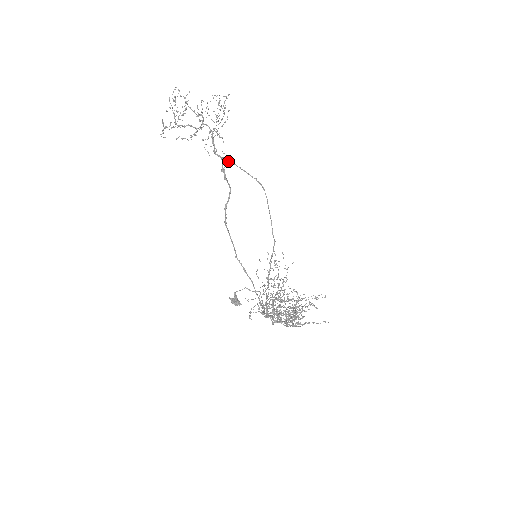
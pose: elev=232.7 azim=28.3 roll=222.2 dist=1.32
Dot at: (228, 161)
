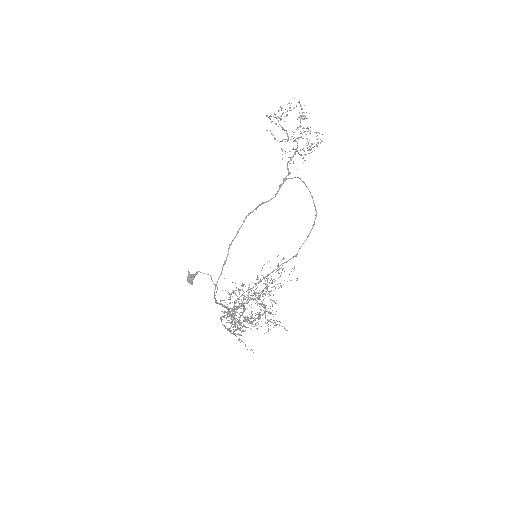
Dot at: (297, 177)
